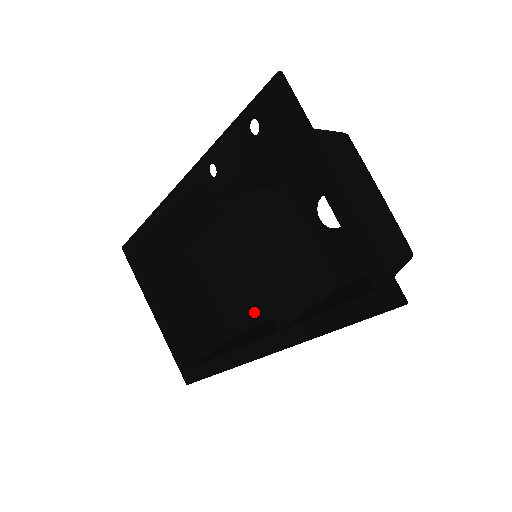
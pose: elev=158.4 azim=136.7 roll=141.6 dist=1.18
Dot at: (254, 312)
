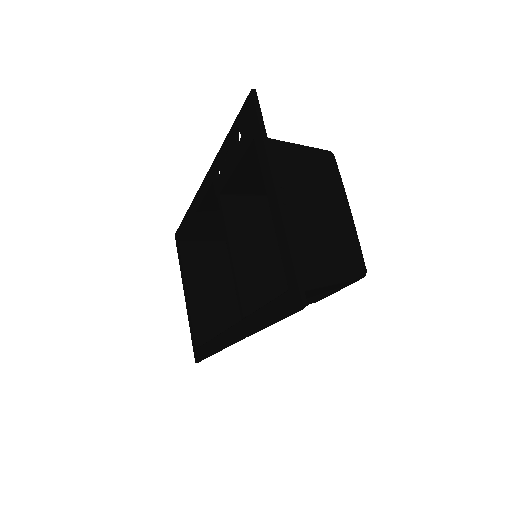
Dot at: occluded
